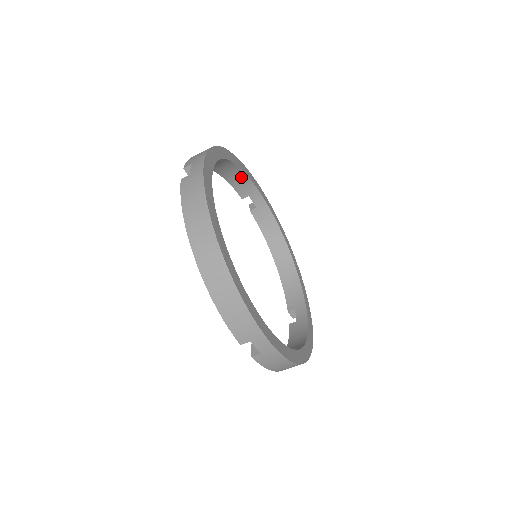
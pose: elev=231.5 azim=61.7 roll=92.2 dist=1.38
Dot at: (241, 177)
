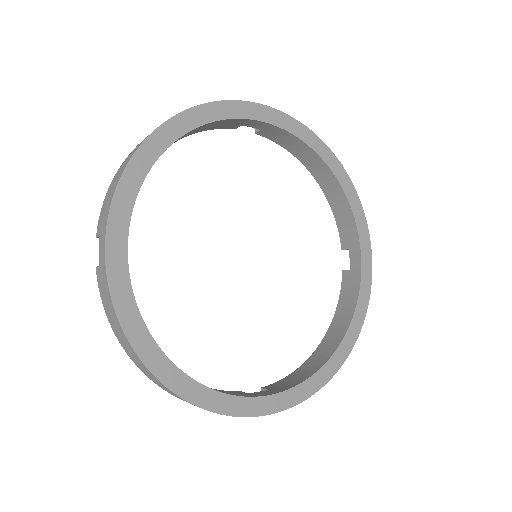
Dot at: (210, 124)
